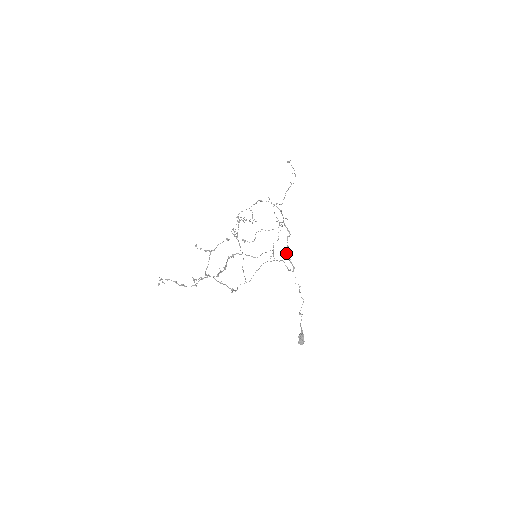
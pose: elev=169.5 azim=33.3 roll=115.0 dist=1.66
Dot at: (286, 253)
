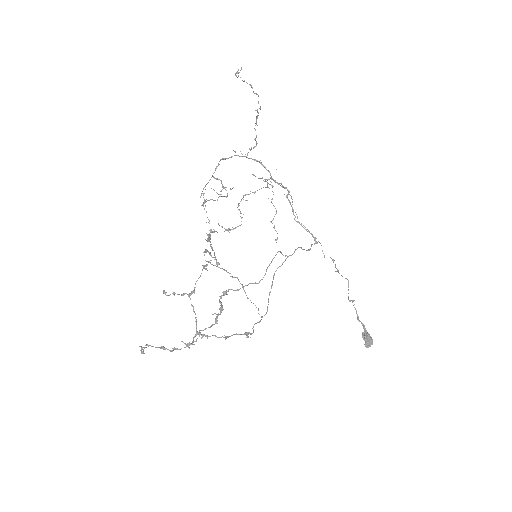
Dot at: occluded
